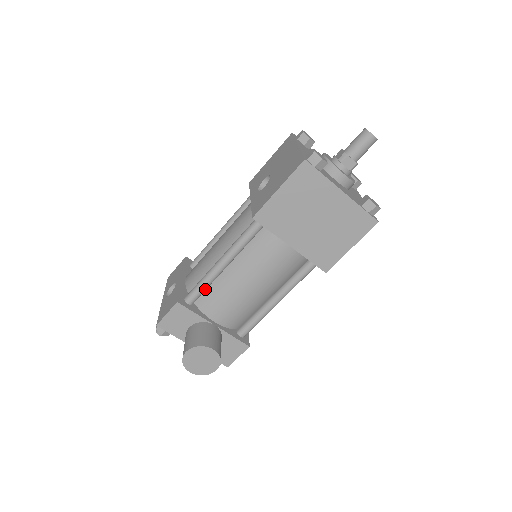
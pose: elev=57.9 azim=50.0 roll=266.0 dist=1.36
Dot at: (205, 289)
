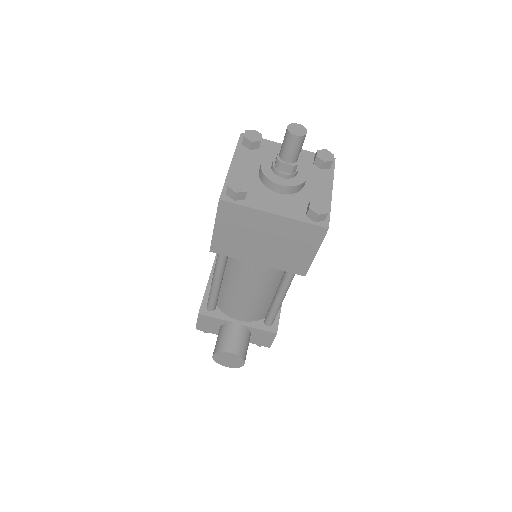
Dot at: (216, 300)
